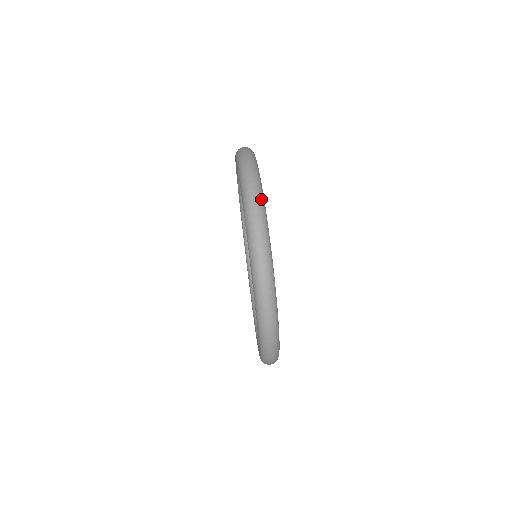
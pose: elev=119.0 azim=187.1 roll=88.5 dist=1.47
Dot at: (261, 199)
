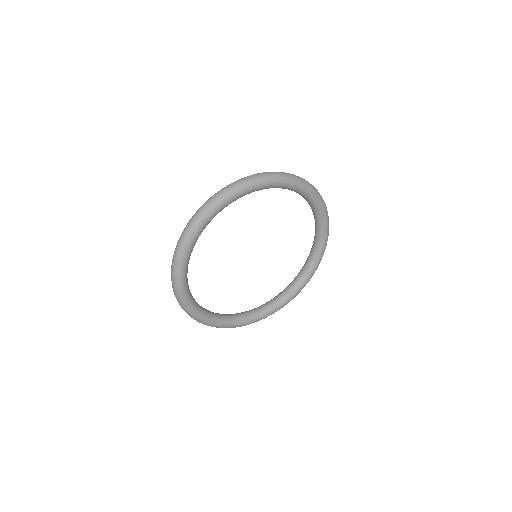
Dot at: (217, 201)
